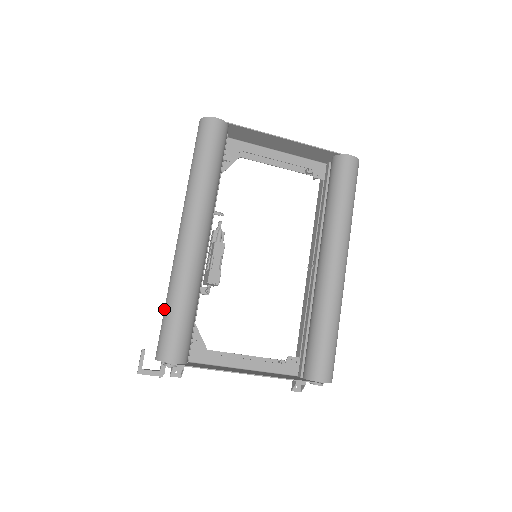
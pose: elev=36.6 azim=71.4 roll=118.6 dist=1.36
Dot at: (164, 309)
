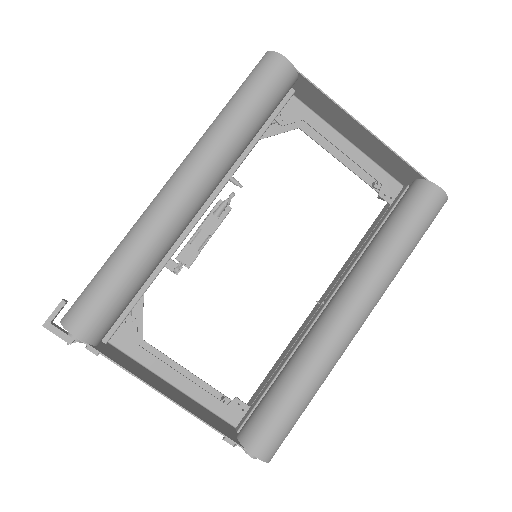
Dot at: occluded
